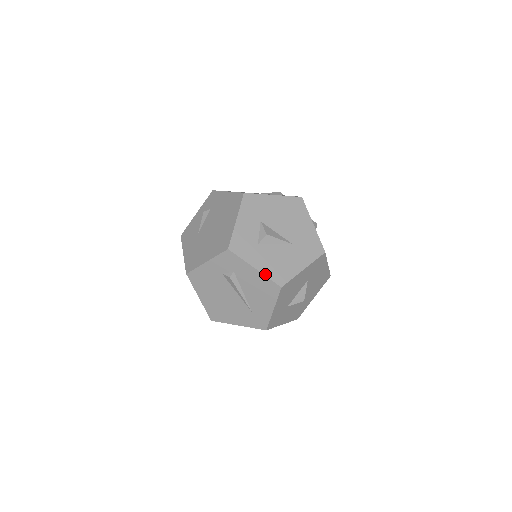
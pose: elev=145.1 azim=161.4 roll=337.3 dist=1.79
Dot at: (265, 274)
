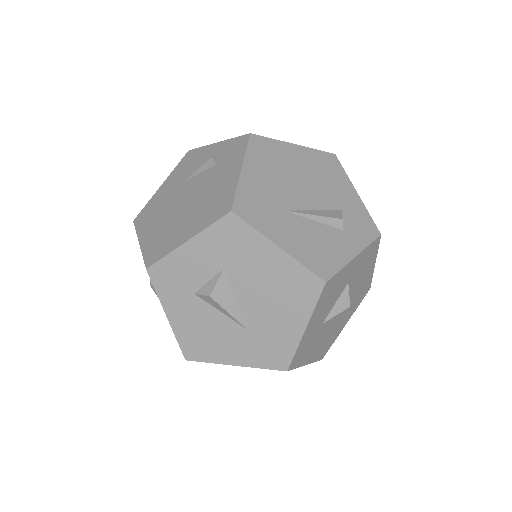
Dot at: (175, 332)
